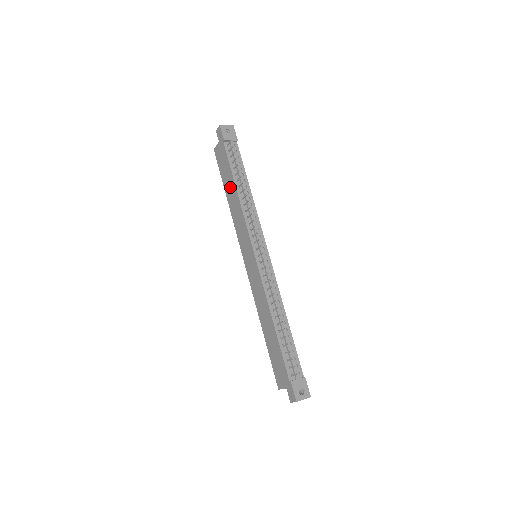
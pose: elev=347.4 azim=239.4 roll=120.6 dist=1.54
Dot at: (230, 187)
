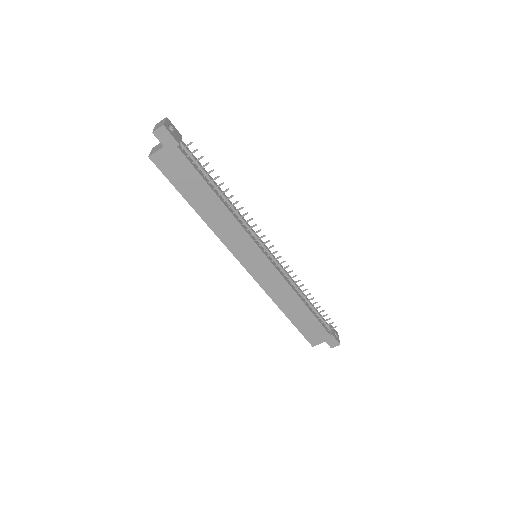
Dot at: (204, 199)
